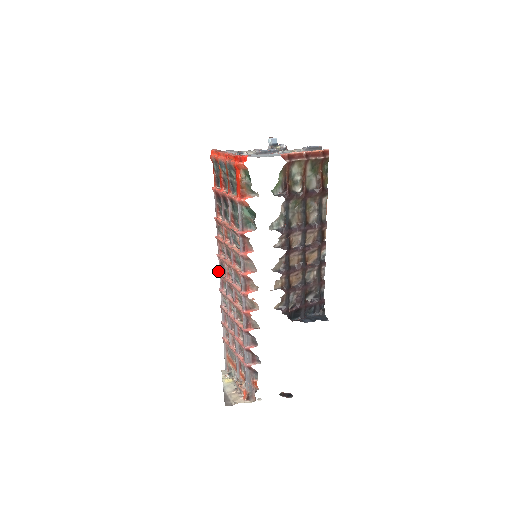
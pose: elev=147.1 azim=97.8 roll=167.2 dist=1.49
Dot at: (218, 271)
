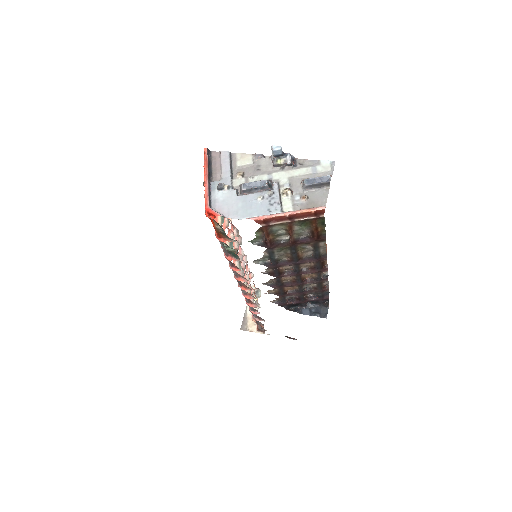
Dot at: occluded
